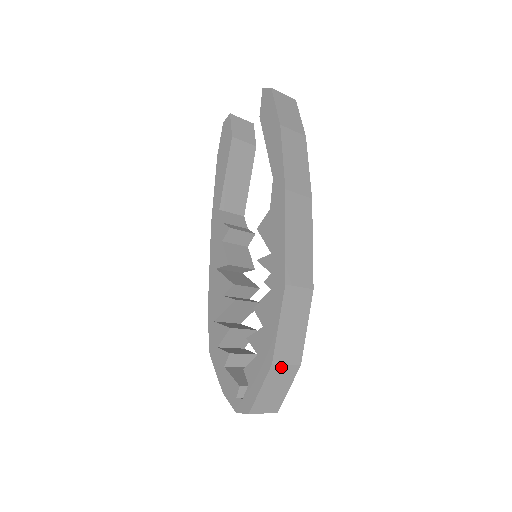
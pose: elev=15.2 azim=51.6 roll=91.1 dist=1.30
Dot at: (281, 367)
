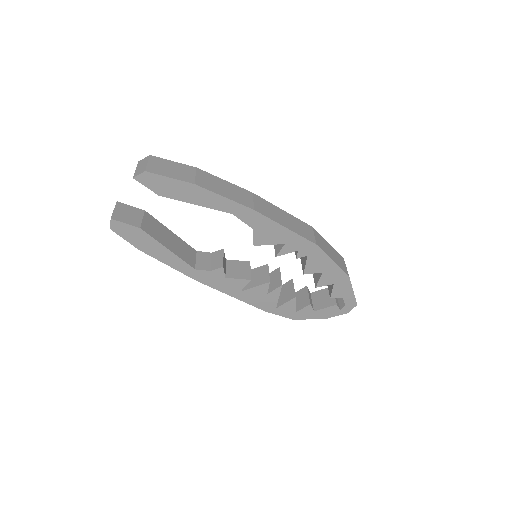
Dot at: (347, 272)
